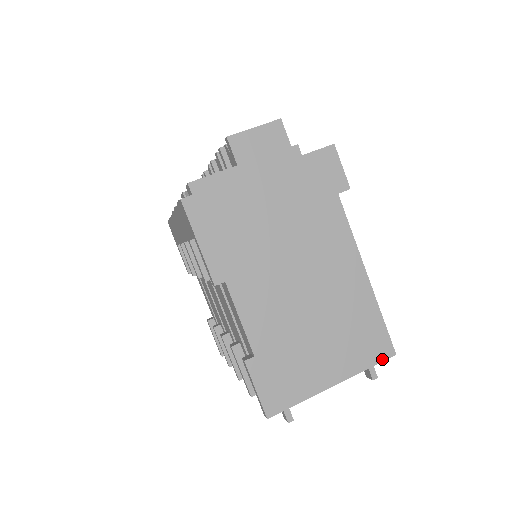
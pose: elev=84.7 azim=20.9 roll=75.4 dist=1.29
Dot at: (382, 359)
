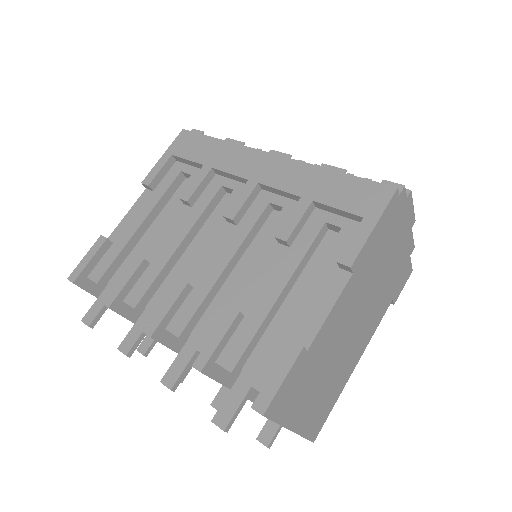
Dot at: (311, 438)
